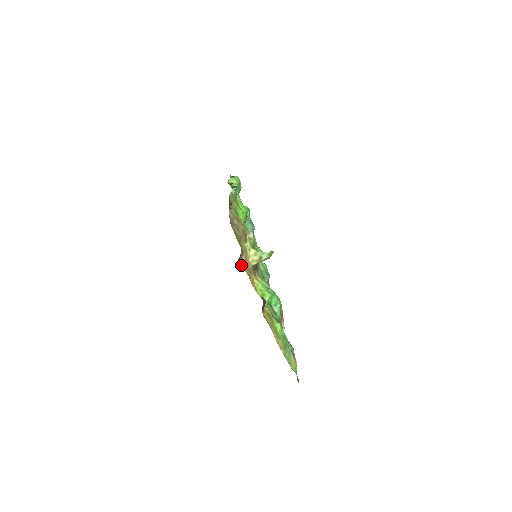
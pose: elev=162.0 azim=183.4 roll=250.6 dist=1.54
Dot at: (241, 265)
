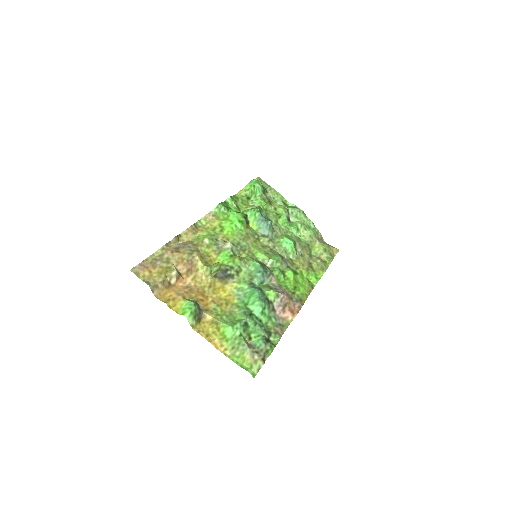
Dot at: (170, 292)
